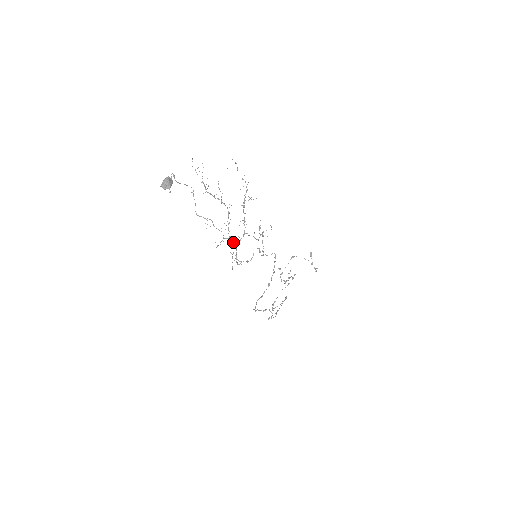
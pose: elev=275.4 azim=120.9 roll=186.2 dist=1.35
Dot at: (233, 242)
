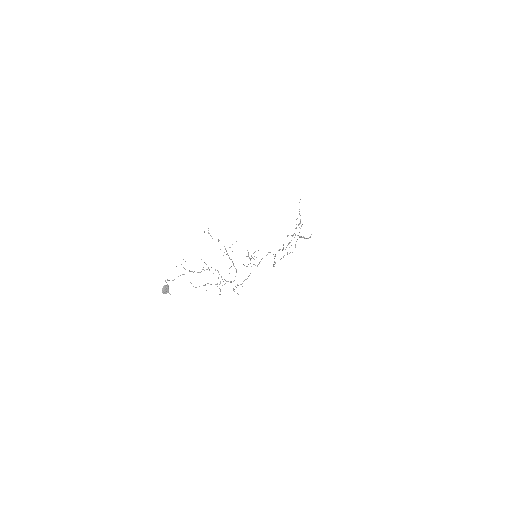
Dot at: (230, 281)
